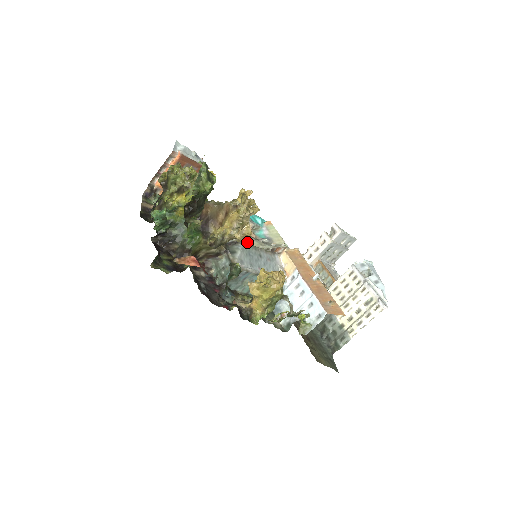
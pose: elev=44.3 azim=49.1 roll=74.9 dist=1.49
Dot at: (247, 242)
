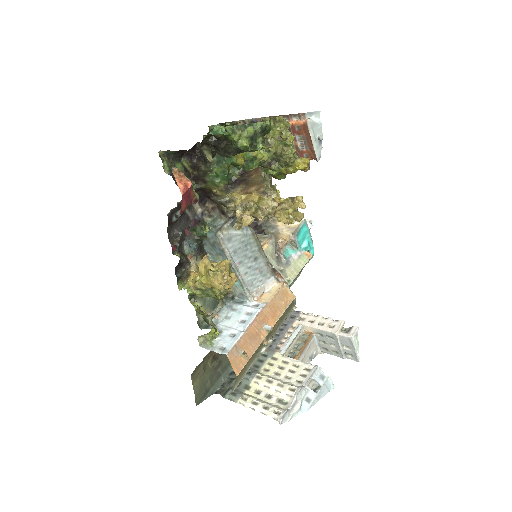
Dot at: (266, 240)
